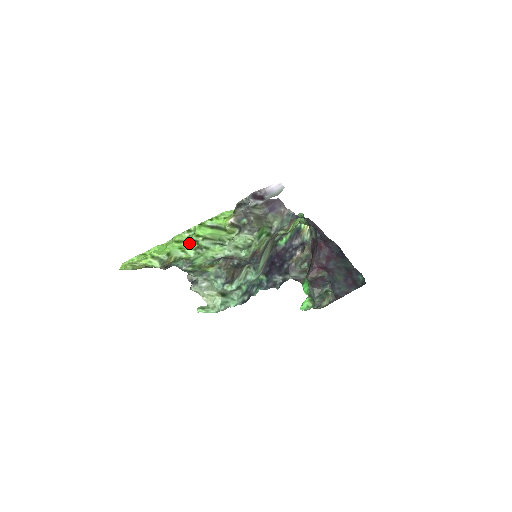
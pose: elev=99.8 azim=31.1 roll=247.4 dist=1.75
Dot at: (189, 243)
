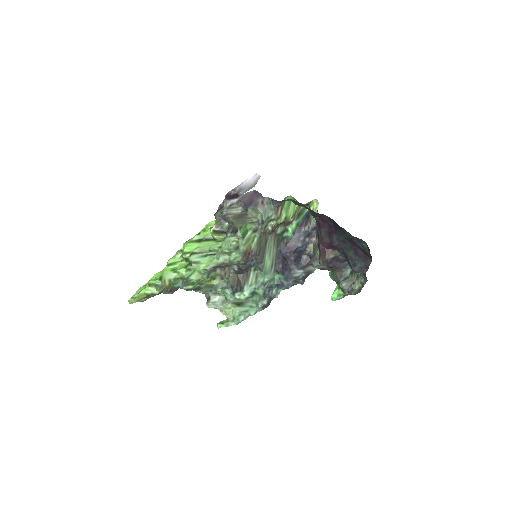
Dot at: (183, 263)
